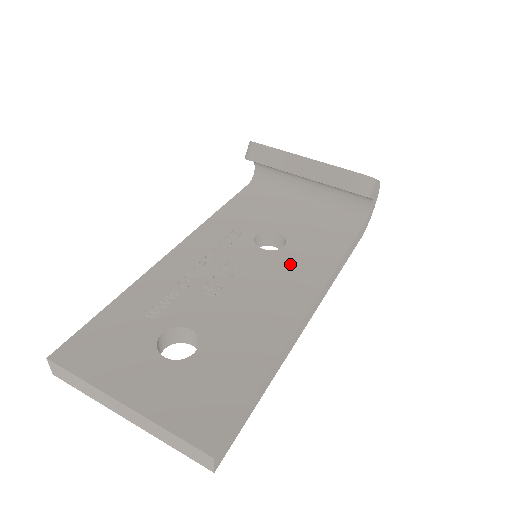
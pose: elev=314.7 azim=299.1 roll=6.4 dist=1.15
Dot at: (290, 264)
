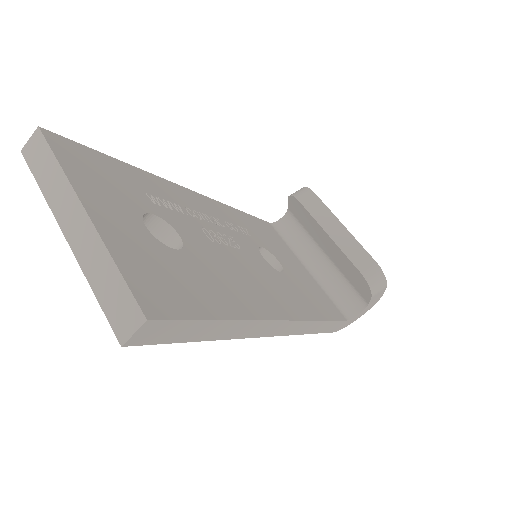
Dot at: (281, 284)
